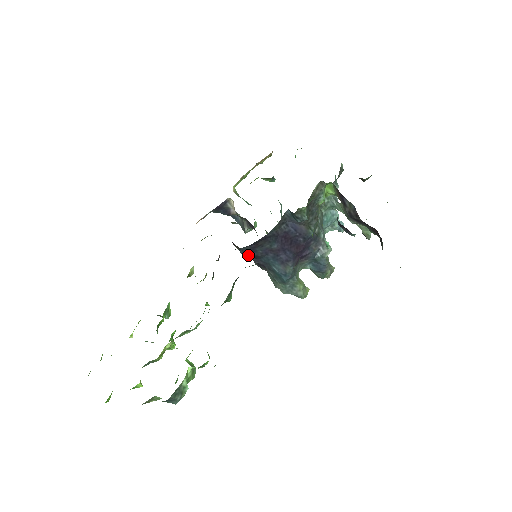
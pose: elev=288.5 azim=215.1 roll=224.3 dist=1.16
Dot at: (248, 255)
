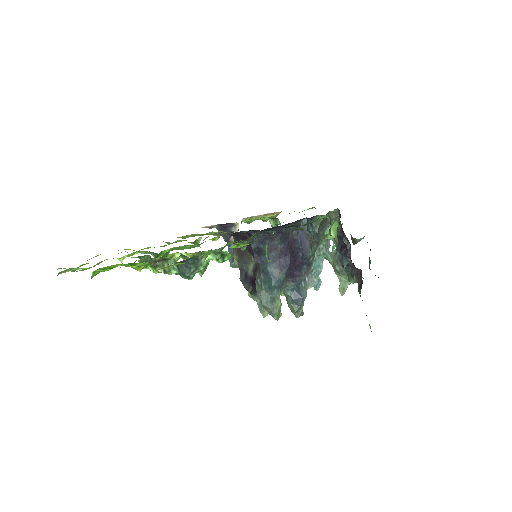
Dot at: (256, 245)
